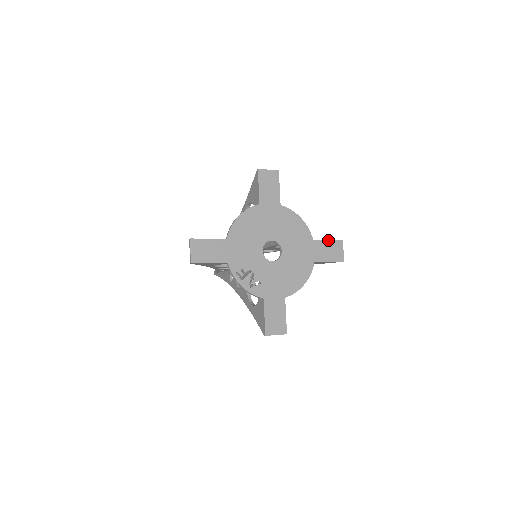
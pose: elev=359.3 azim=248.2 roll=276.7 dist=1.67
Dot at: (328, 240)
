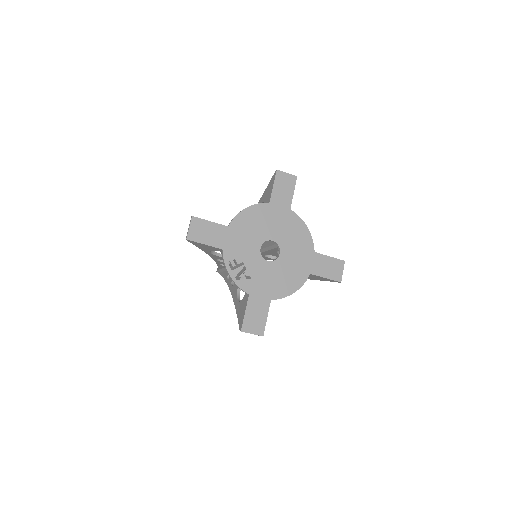
Dot at: (330, 257)
